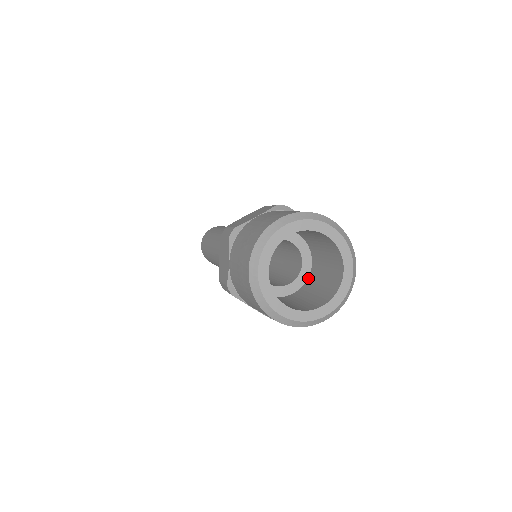
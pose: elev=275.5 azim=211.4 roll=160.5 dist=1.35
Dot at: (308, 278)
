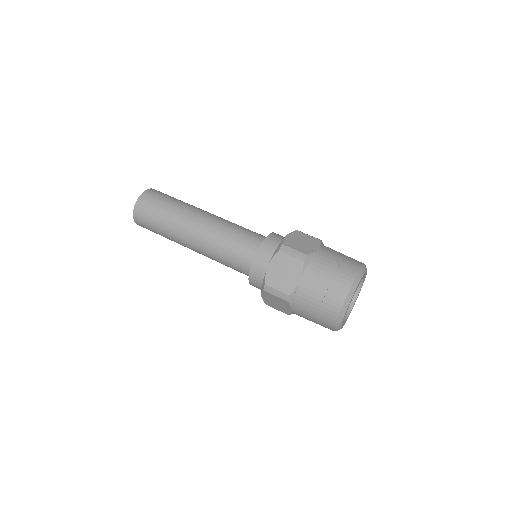
Dot at: occluded
